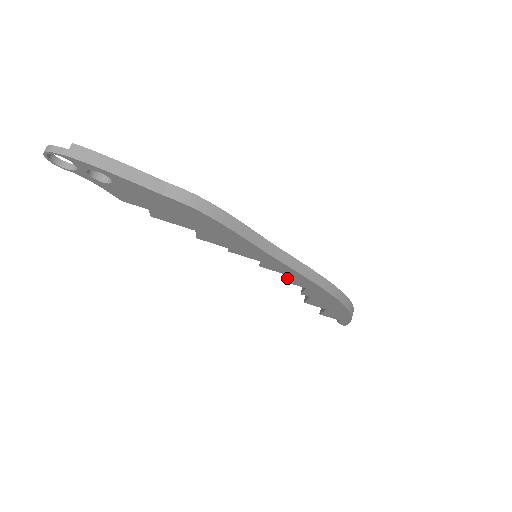
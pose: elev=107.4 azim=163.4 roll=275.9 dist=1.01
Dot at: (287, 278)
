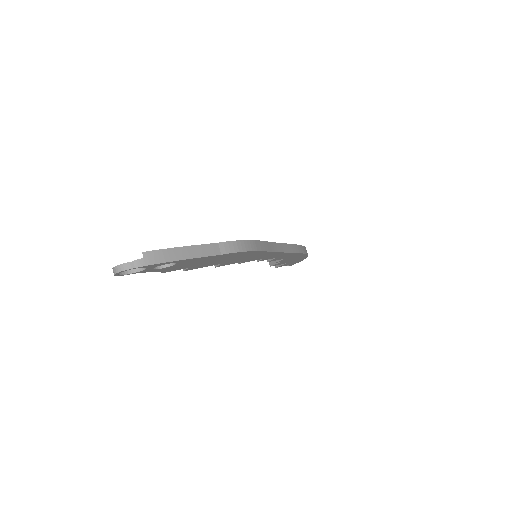
Dot at: (275, 259)
